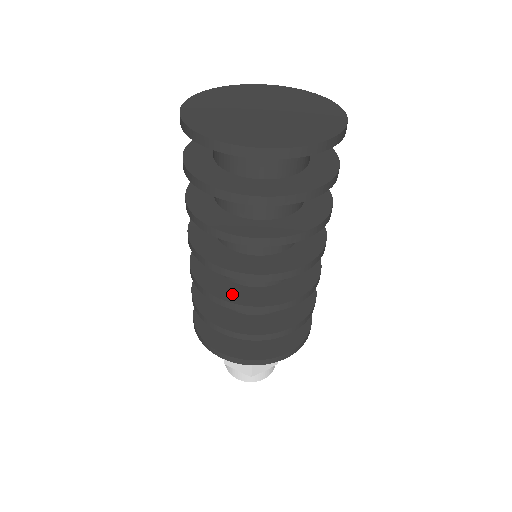
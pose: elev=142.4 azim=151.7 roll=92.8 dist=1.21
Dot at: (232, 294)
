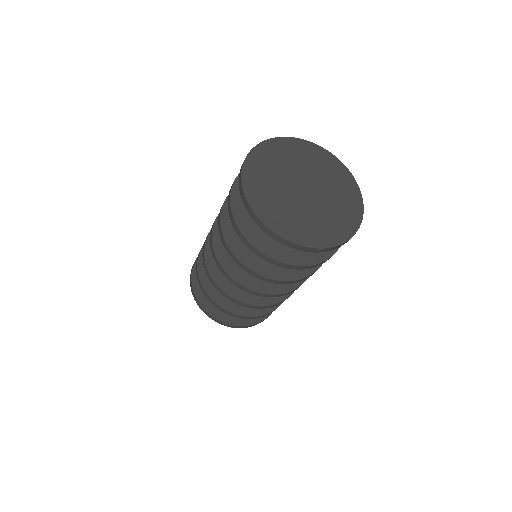
Dot at: (226, 284)
